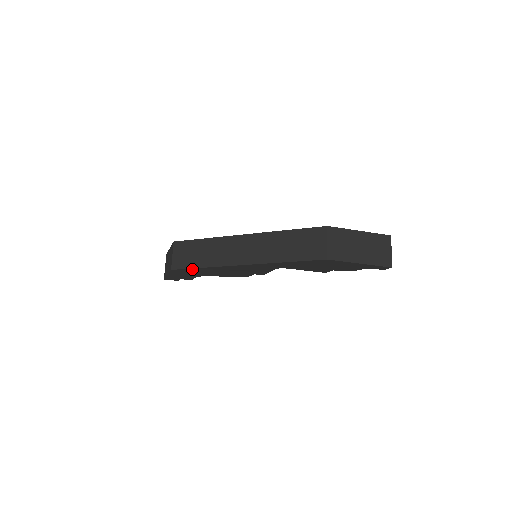
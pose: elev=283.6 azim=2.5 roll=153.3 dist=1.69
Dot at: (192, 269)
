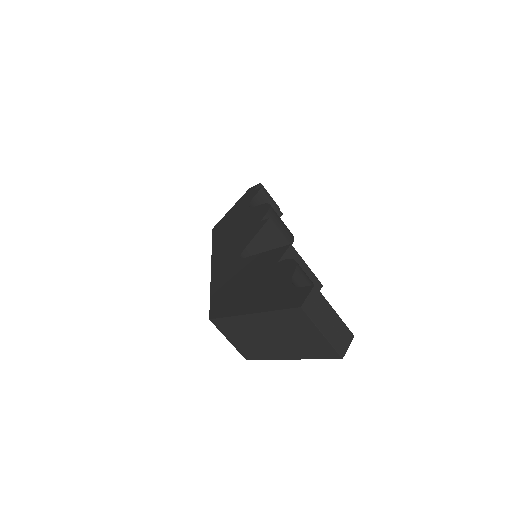
Dot at: occluded
